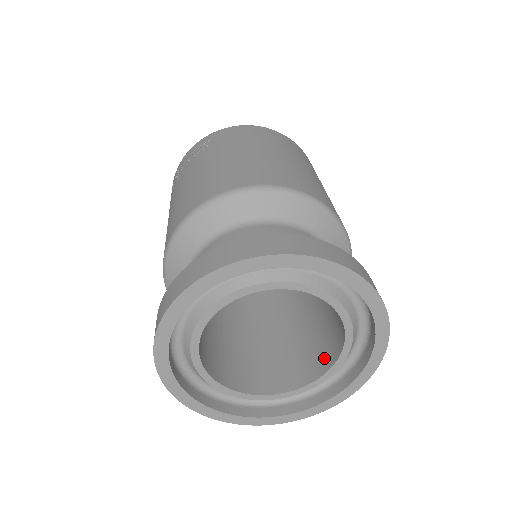
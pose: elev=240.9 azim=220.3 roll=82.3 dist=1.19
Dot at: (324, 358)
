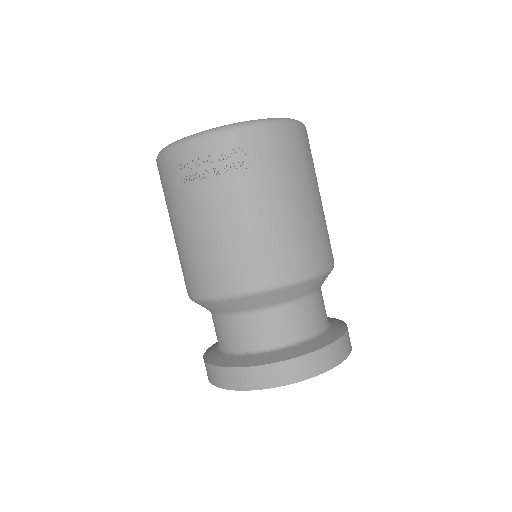
Dot at: occluded
